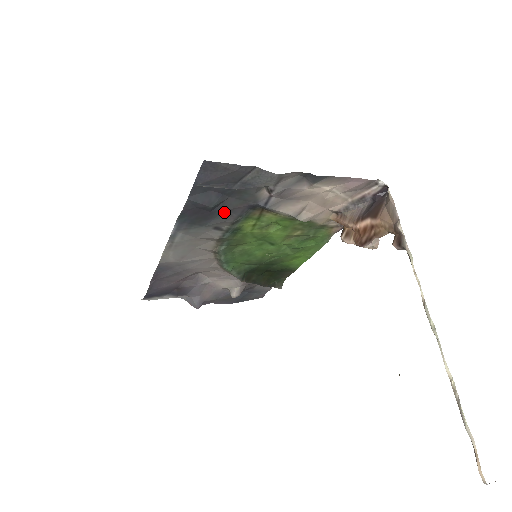
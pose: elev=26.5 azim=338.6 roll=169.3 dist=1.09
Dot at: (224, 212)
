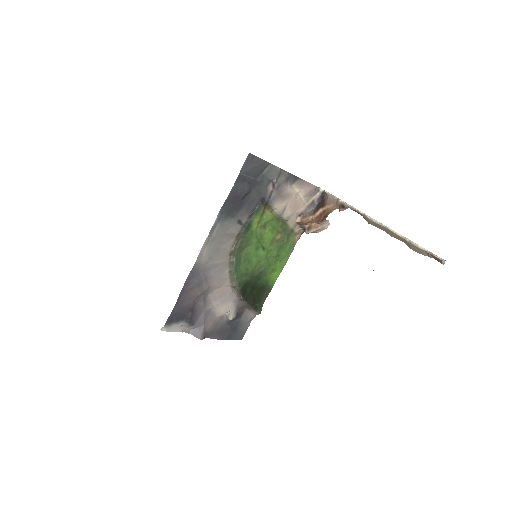
Dot at: (247, 203)
